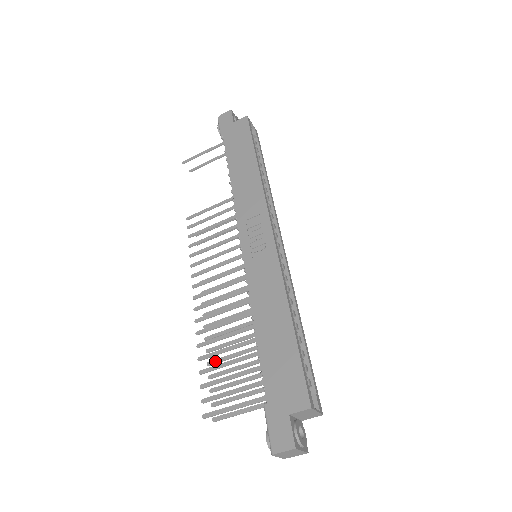
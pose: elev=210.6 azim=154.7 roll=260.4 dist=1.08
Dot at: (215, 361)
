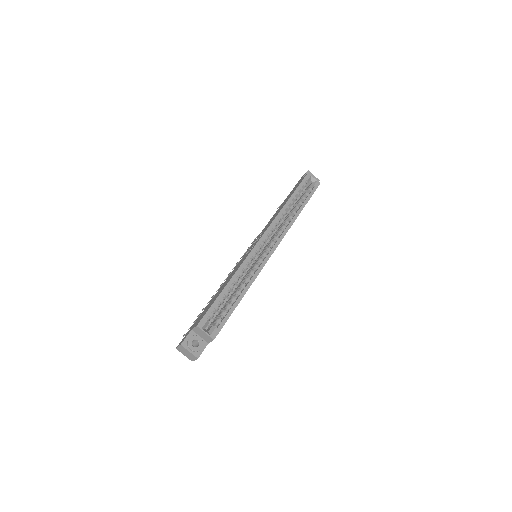
Dot at: occluded
